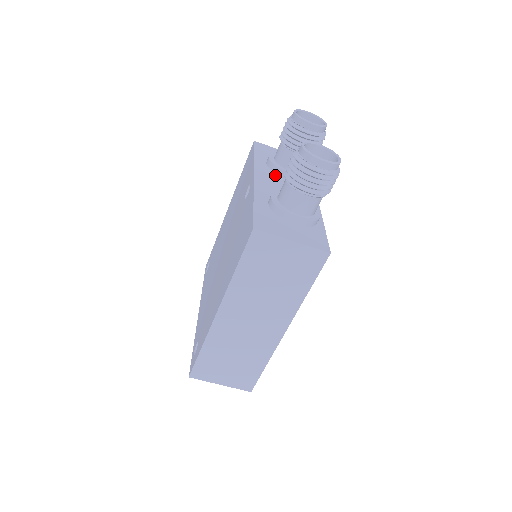
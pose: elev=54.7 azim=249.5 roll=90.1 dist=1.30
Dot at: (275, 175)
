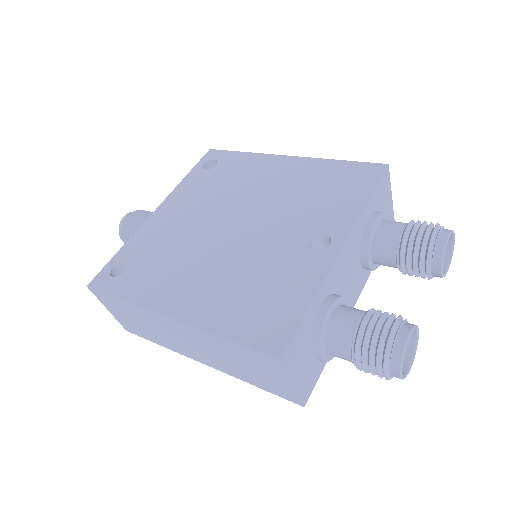
Dot at: (358, 249)
